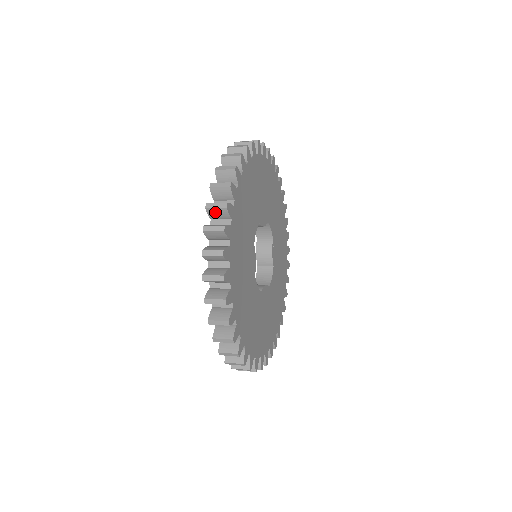
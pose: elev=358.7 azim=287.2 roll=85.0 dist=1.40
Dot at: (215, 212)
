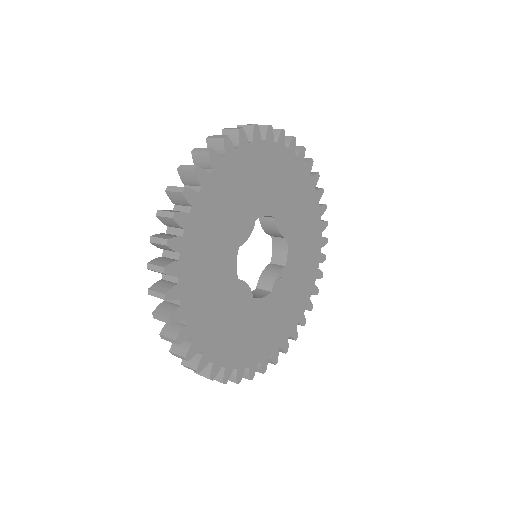
Dot at: (228, 135)
